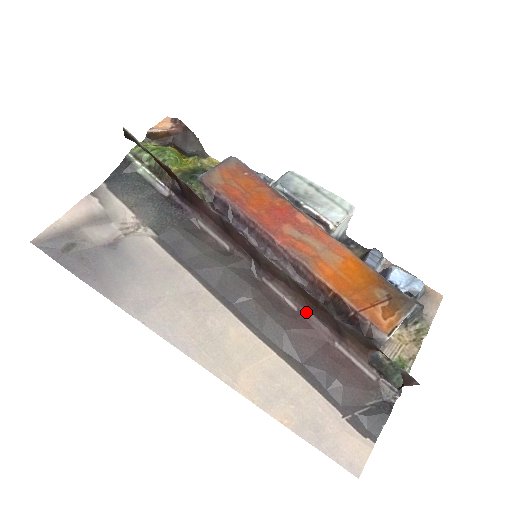
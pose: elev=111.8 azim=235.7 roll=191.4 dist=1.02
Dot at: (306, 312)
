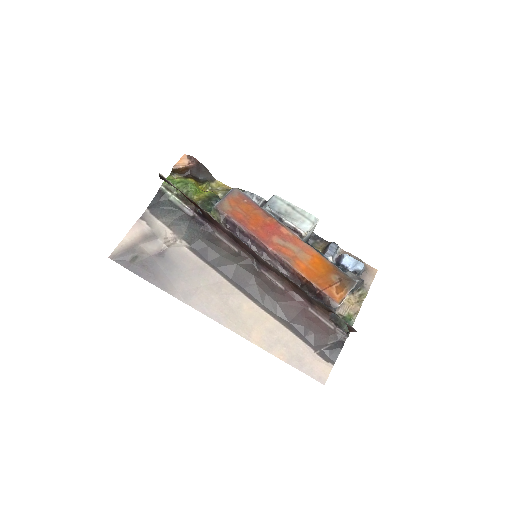
Dot at: (290, 290)
